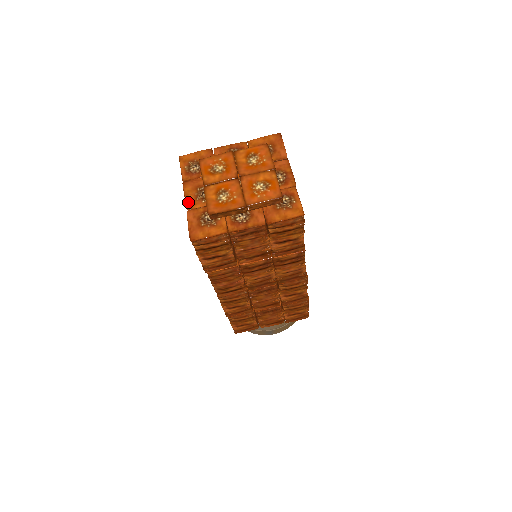
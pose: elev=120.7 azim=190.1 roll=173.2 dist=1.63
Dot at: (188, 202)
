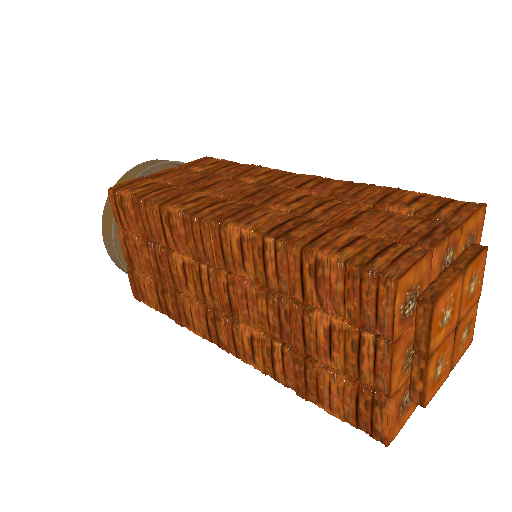
Dot at: (394, 383)
